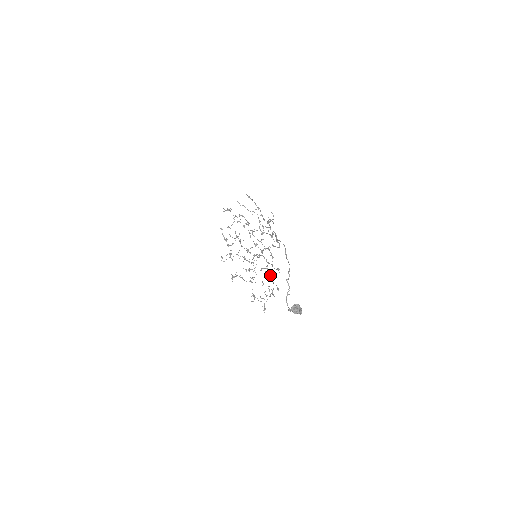
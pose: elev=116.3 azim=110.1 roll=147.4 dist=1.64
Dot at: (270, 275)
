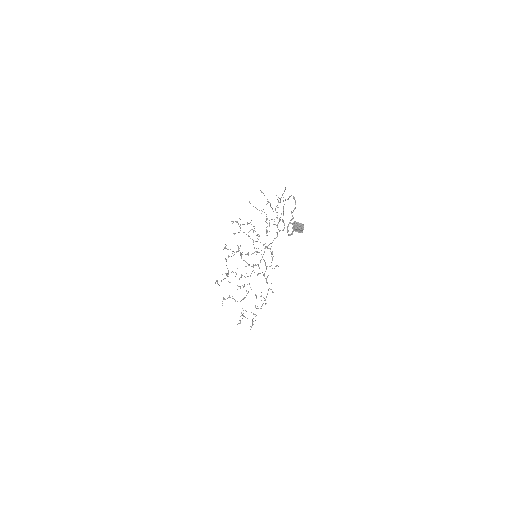
Dot at: (266, 280)
